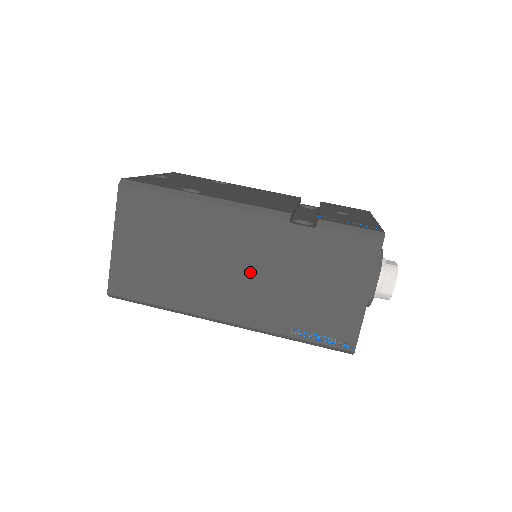
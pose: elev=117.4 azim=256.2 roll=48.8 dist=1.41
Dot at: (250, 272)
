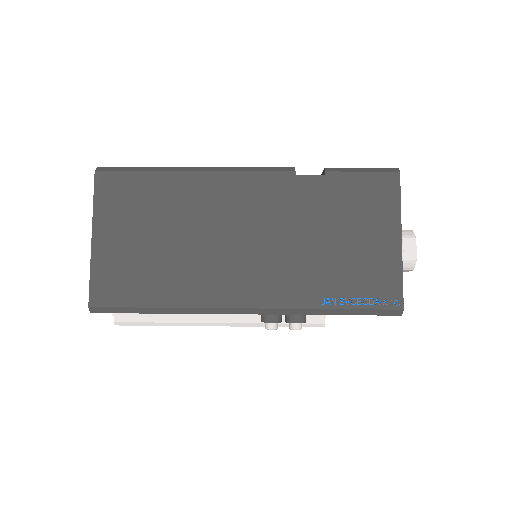
Dot at: (262, 240)
